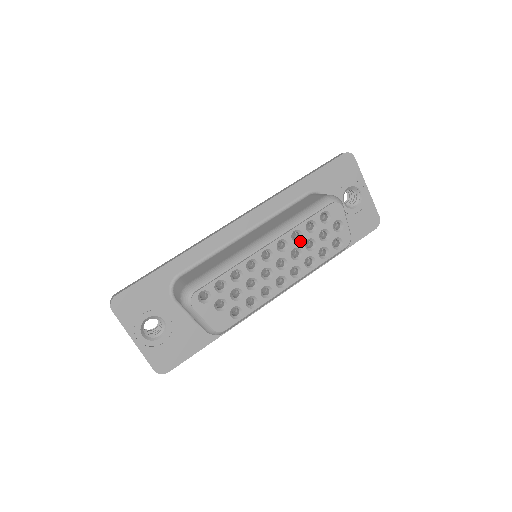
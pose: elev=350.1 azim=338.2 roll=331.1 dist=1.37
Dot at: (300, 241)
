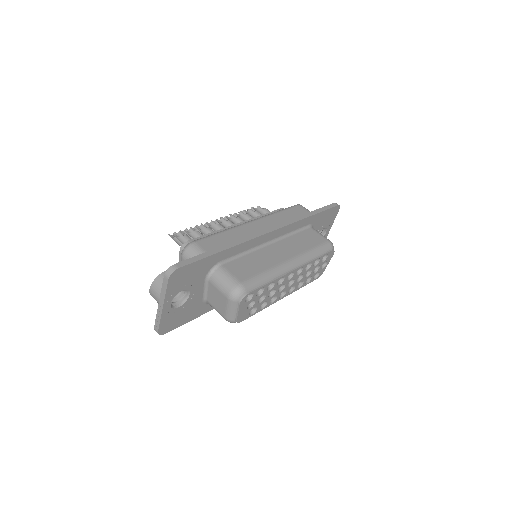
Dot at: (307, 270)
